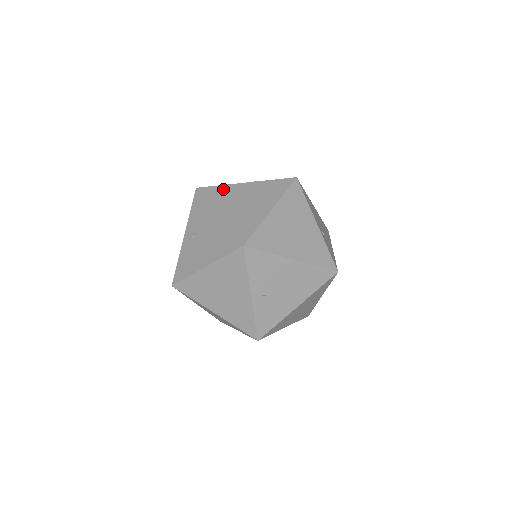
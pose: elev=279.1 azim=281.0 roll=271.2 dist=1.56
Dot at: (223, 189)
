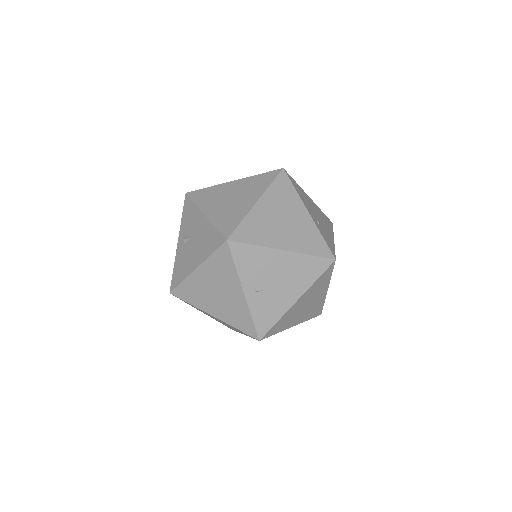
Dot at: (211, 190)
